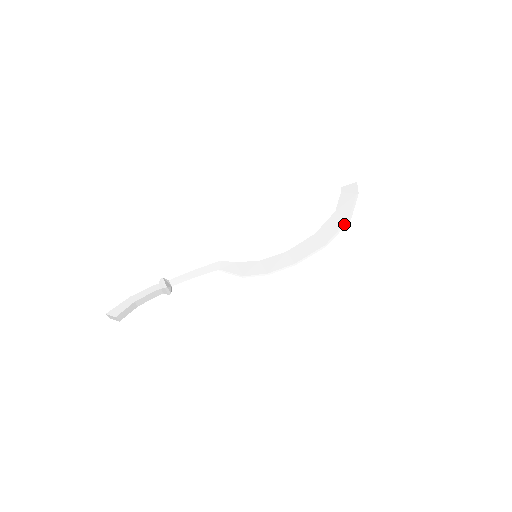
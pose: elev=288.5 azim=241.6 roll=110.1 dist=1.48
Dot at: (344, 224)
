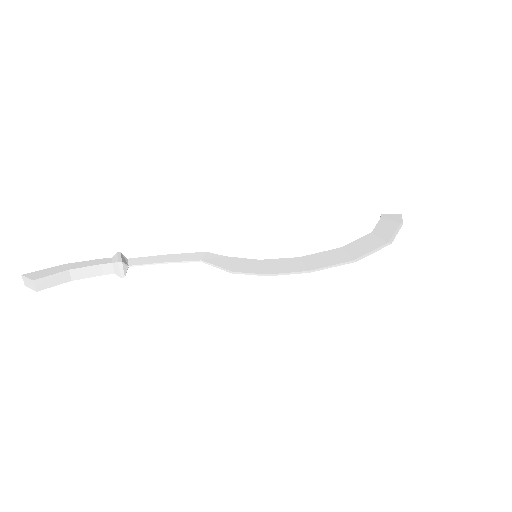
Dot at: (382, 245)
